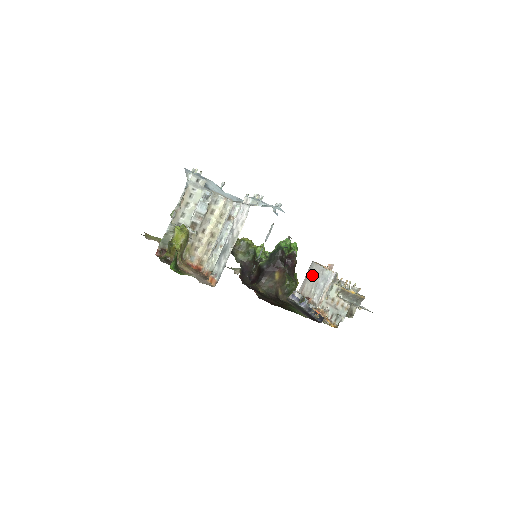
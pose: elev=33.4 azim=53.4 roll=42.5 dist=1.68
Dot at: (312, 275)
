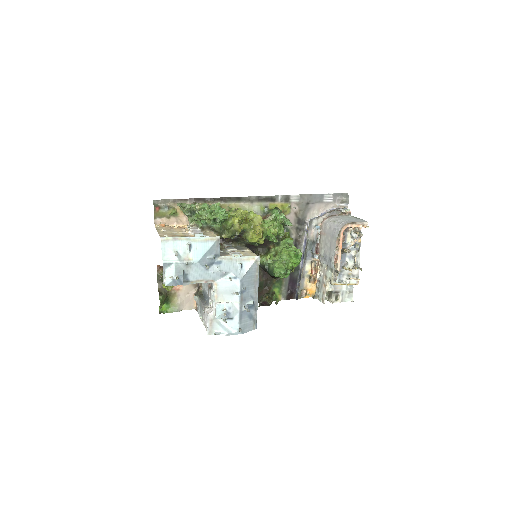
Dot at: (329, 242)
